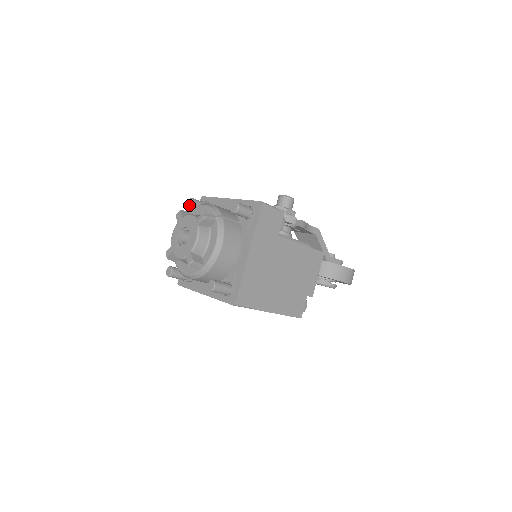
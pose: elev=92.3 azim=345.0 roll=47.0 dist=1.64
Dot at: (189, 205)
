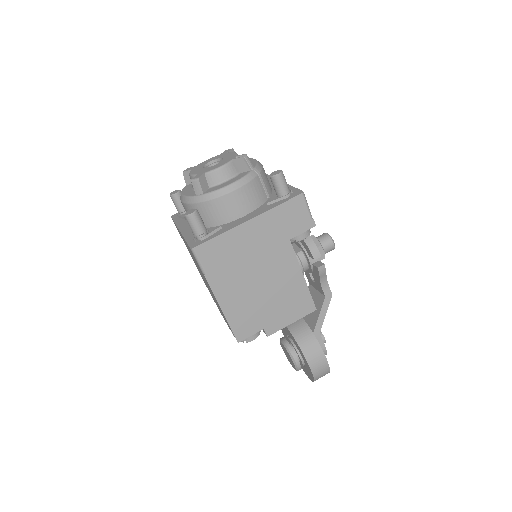
Dot at: occluded
